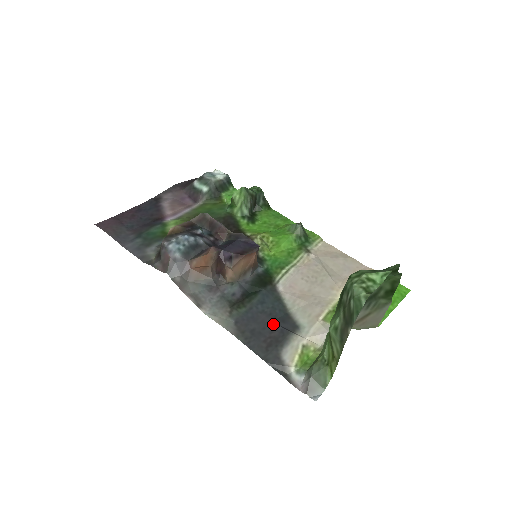
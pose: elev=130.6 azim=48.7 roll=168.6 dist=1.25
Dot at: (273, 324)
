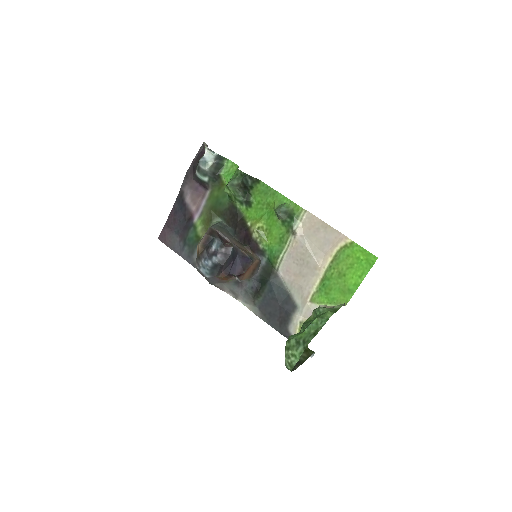
Dot at: (280, 307)
